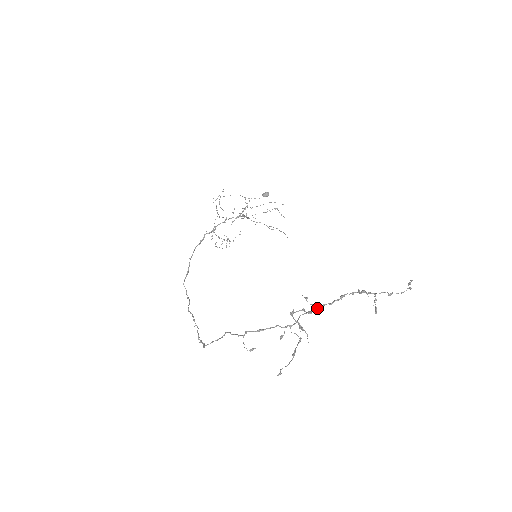
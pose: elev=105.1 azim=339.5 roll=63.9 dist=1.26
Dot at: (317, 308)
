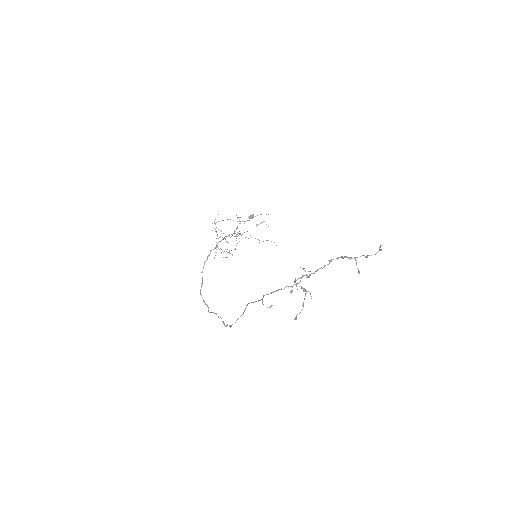
Dot at: (313, 273)
